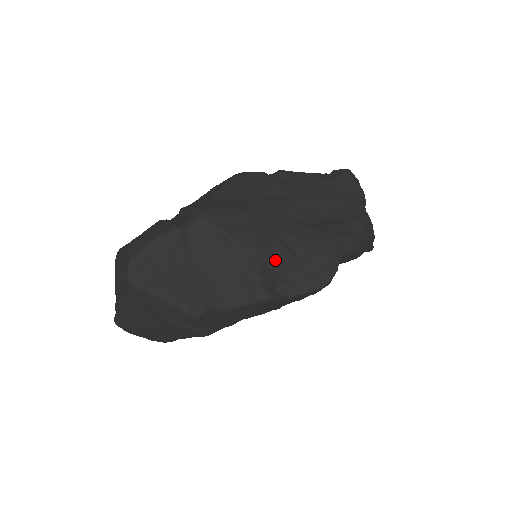
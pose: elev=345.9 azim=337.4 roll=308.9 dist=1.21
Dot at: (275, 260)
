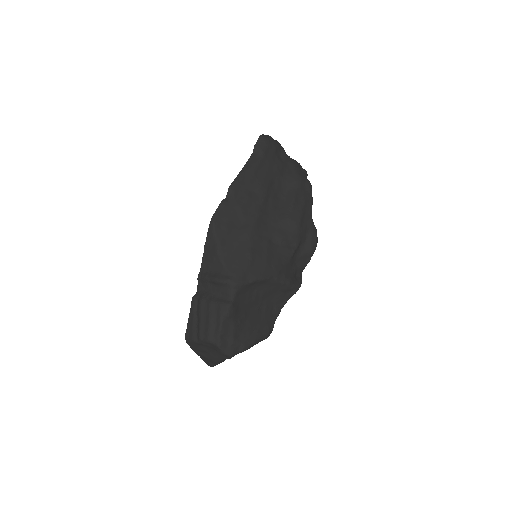
Dot at: (288, 263)
